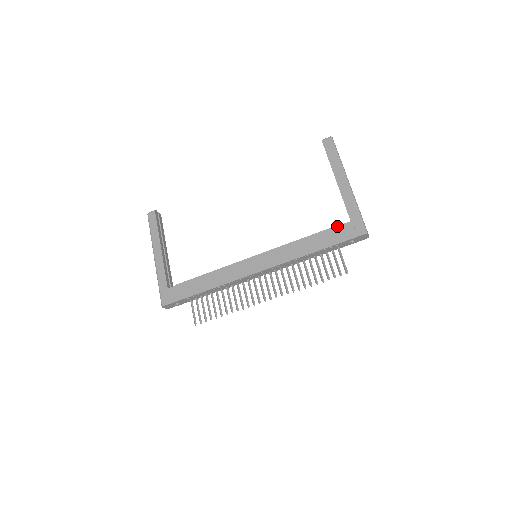
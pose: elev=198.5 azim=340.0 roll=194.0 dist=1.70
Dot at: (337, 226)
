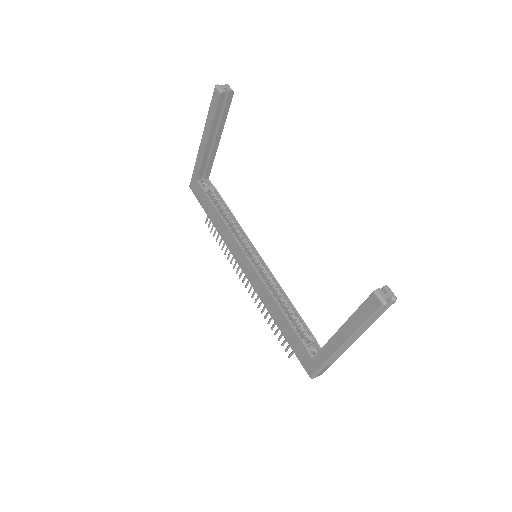
Dot at: (302, 344)
